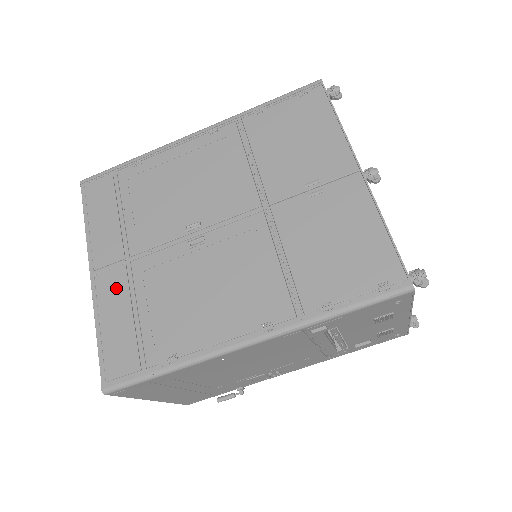
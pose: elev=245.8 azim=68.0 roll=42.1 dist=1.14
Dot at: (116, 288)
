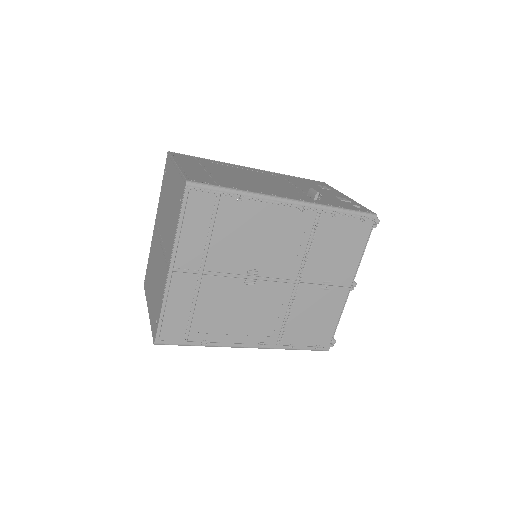
Dot at: (186, 288)
